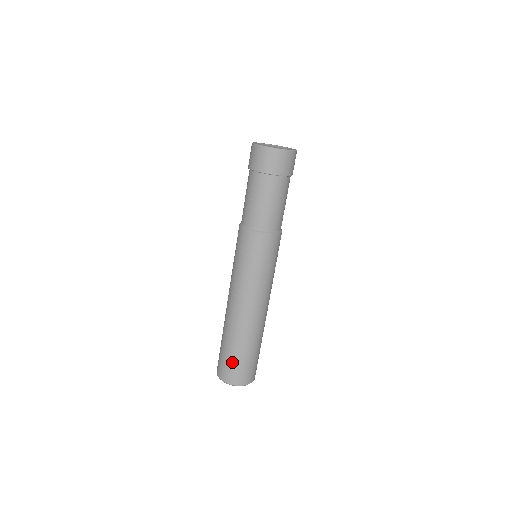
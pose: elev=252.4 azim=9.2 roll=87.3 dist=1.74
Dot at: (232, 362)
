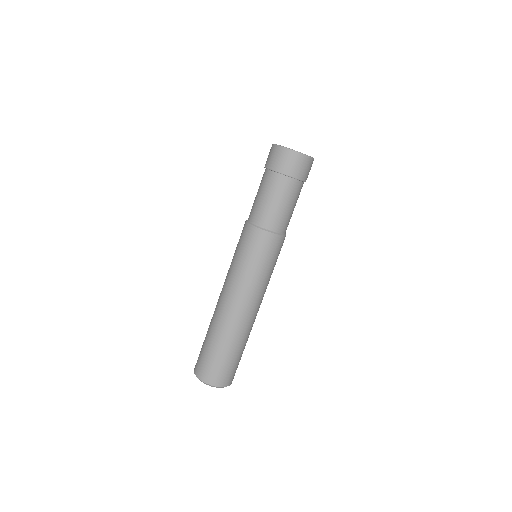
Dot at: (224, 364)
